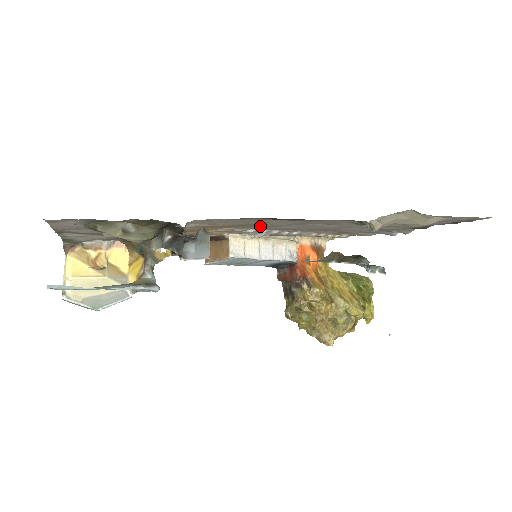
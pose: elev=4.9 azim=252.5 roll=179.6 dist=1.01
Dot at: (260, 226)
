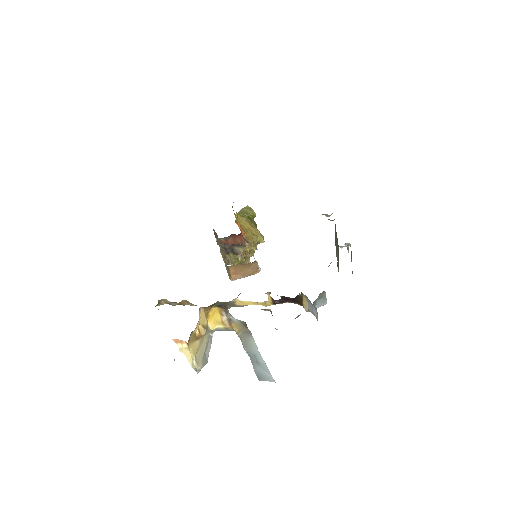
Dot at: occluded
